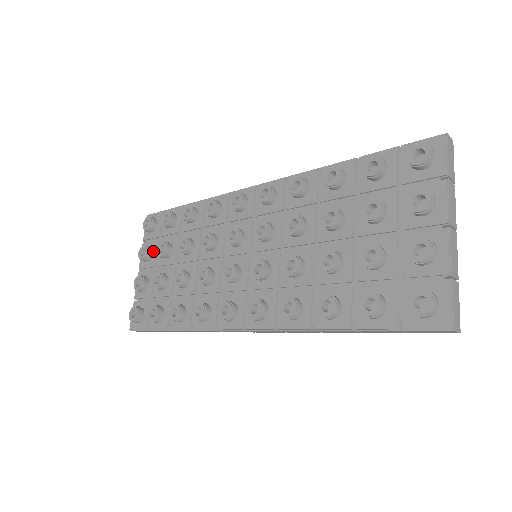
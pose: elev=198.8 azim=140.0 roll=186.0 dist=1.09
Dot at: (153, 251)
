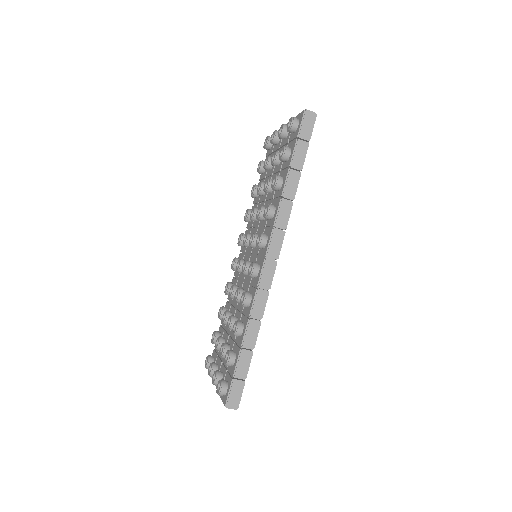
Dot at: (217, 364)
